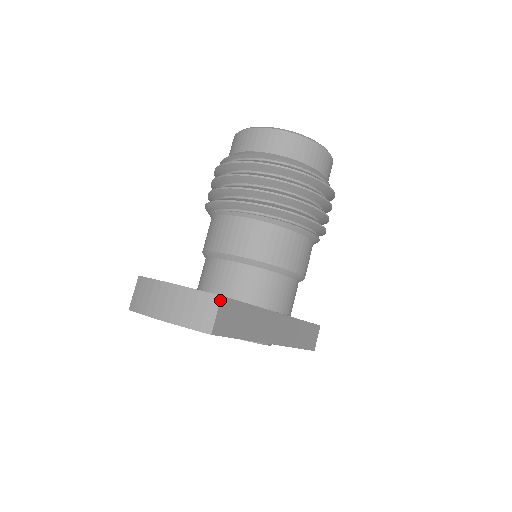
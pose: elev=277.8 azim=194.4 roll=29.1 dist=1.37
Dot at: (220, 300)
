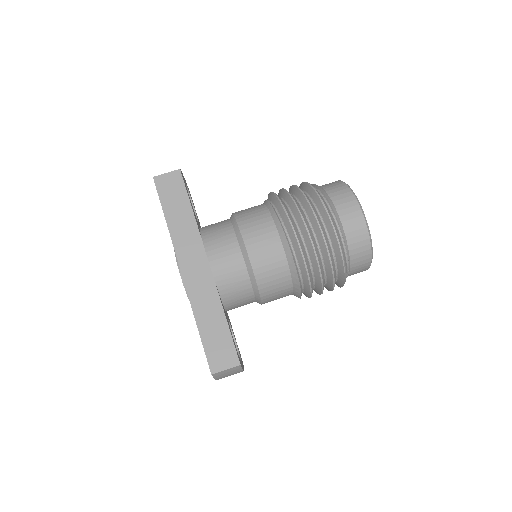
Dot at: (177, 170)
